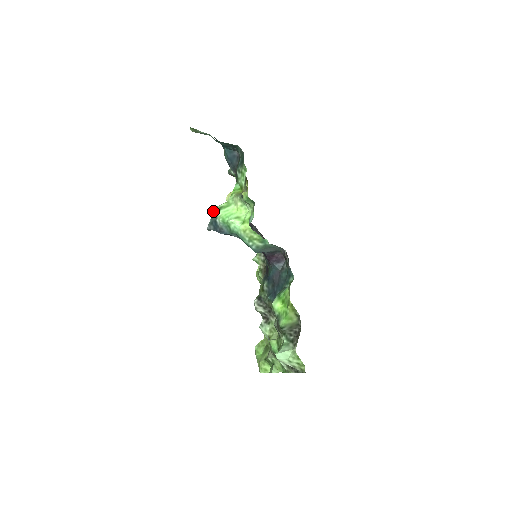
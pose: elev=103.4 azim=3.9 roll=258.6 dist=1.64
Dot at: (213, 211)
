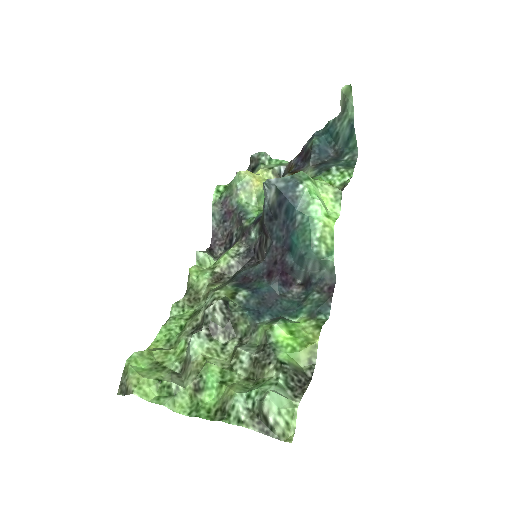
Dot at: (299, 172)
